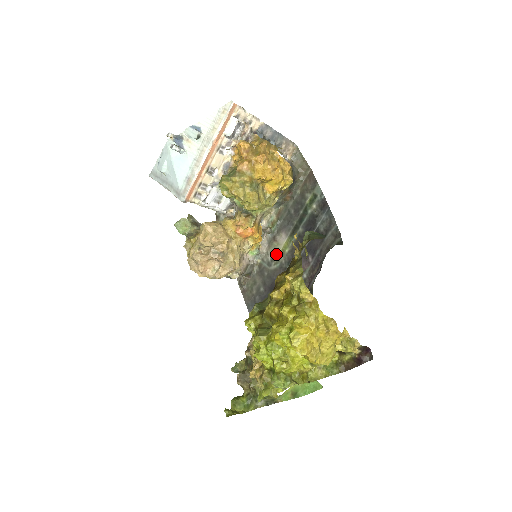
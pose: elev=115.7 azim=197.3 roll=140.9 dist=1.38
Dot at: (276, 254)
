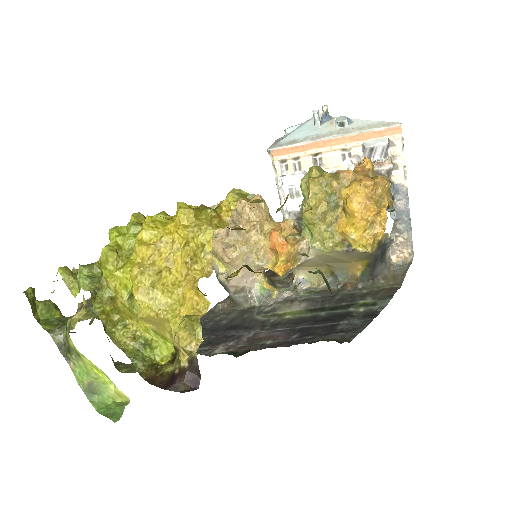
Dot at: (276, 311)
